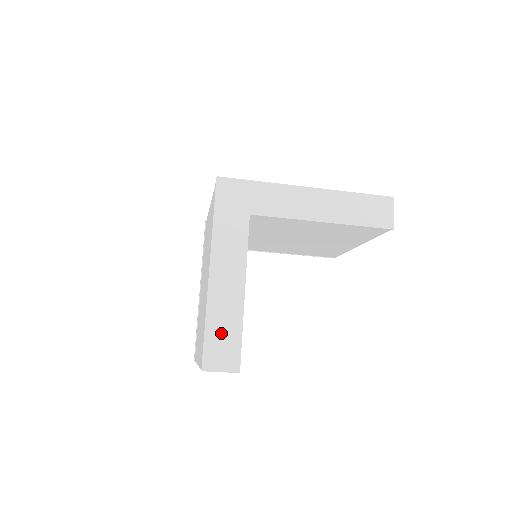
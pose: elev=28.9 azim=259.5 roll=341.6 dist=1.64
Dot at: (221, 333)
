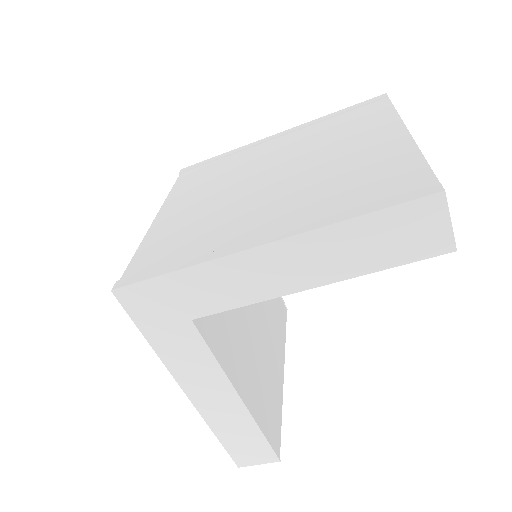
Dot at: (238, 439)
